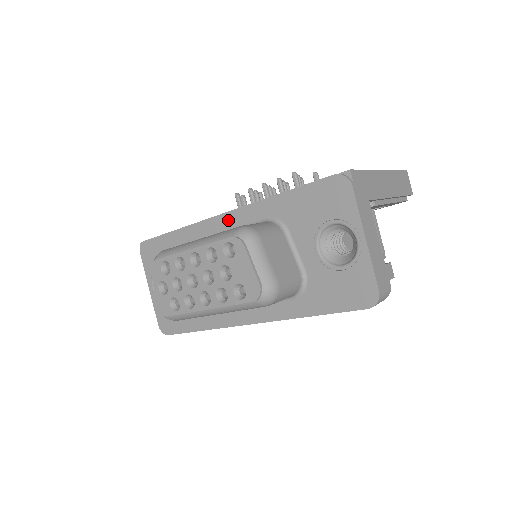
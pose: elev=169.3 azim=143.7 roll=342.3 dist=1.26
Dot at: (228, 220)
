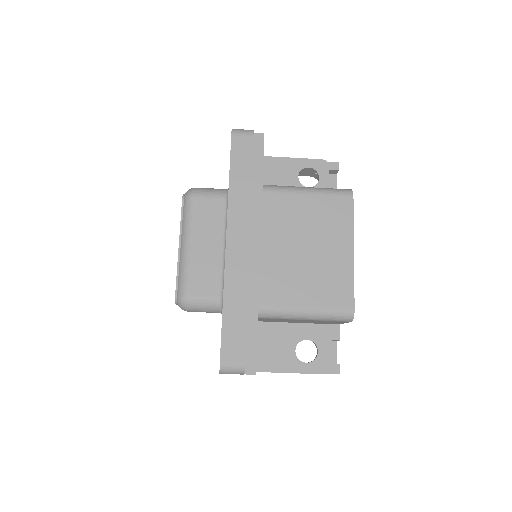
Dot at: occluded
